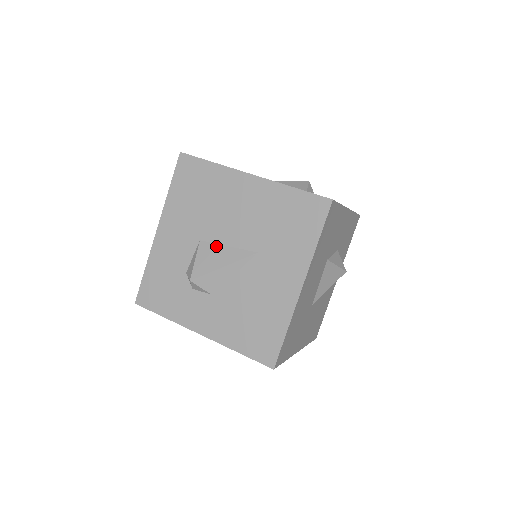
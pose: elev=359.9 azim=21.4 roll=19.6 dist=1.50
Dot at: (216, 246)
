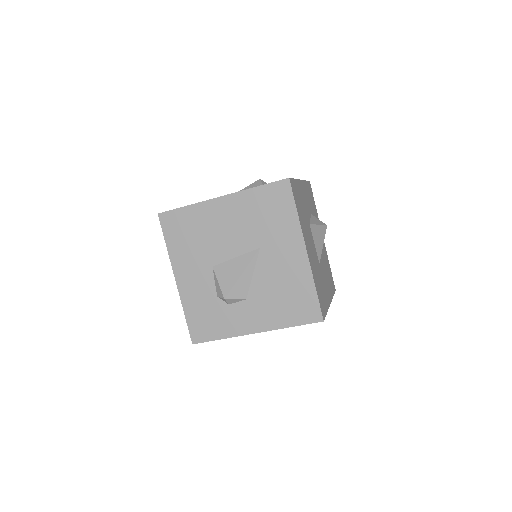
Dot at: (227, 263)
